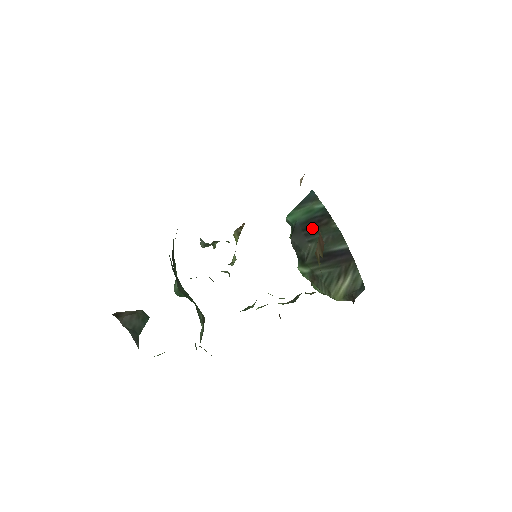
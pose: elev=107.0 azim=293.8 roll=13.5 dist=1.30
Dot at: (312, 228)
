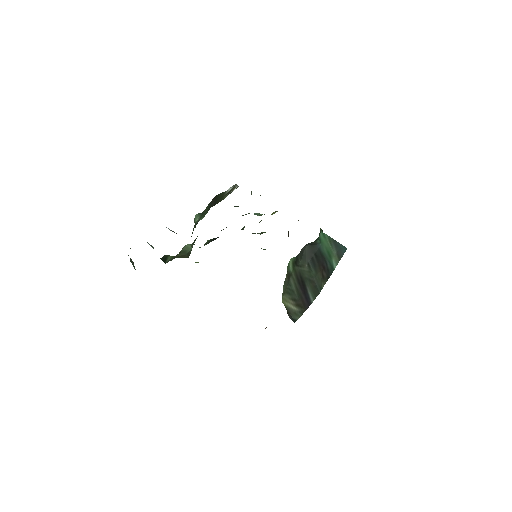
Dot at: (318, 263)
